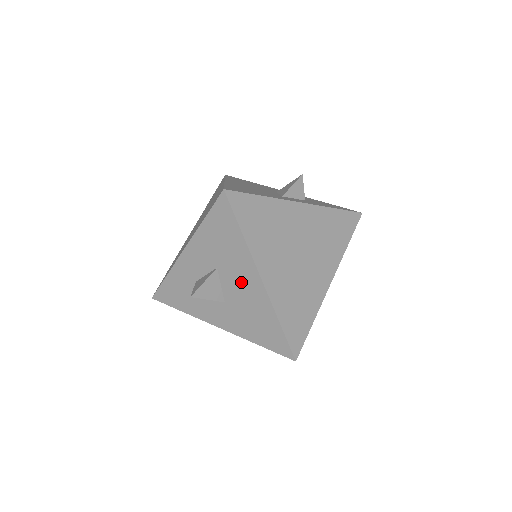
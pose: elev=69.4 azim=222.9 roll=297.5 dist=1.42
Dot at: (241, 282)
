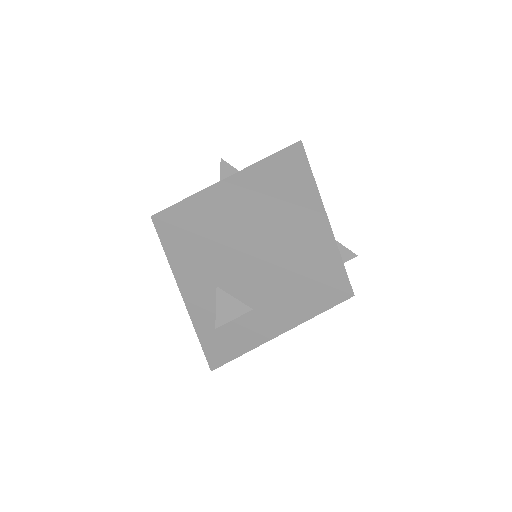
Dot at: (242, 277)
